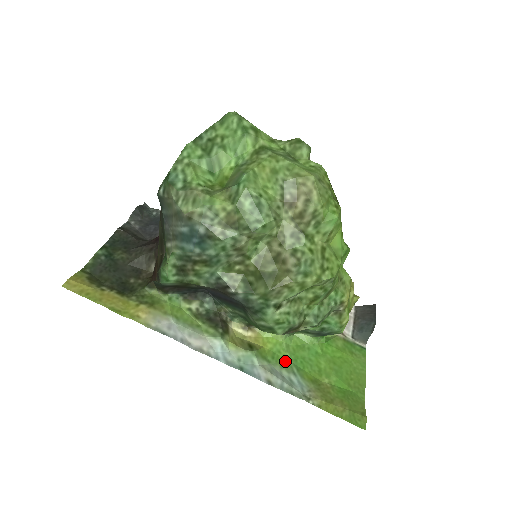
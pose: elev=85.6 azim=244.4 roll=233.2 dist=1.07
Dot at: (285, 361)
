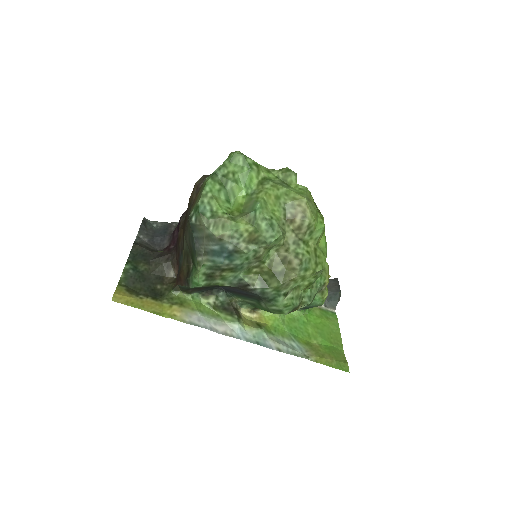
Dot at: (284, 332)
